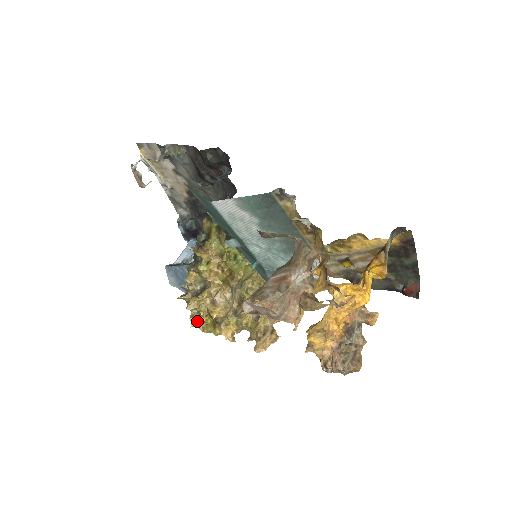
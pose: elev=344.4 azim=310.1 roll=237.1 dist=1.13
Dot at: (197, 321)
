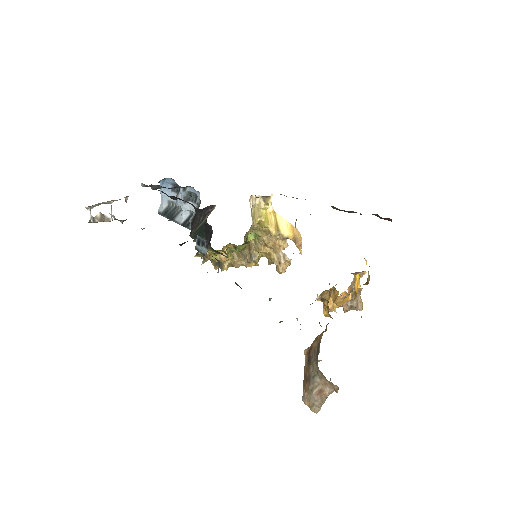
Dot at: occluded
